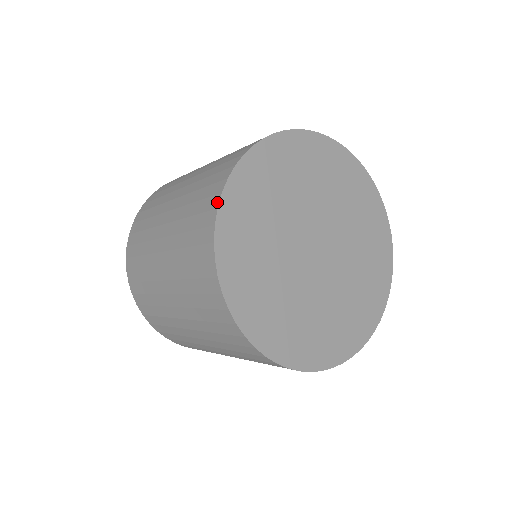
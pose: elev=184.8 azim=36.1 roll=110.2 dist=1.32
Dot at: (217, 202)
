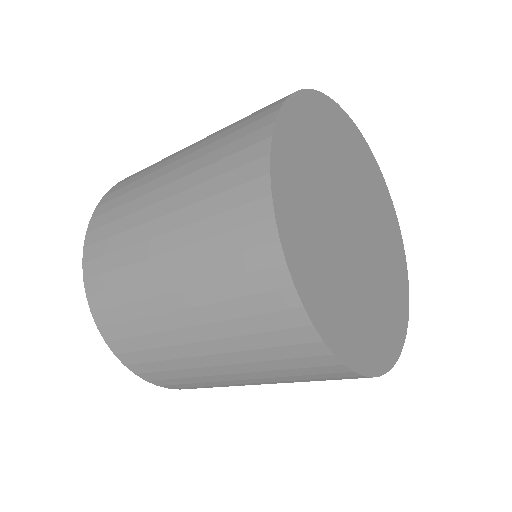
Dot at: (287, 278)
